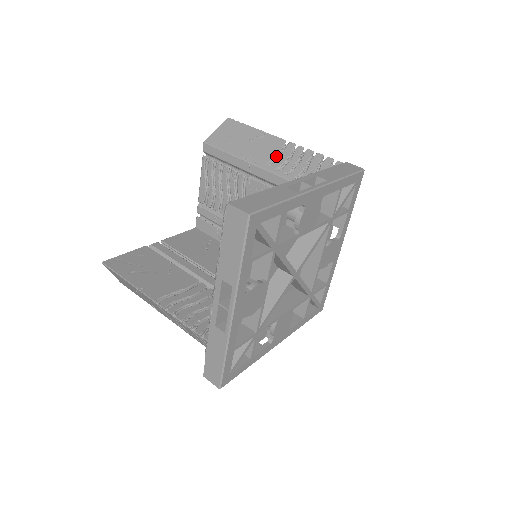
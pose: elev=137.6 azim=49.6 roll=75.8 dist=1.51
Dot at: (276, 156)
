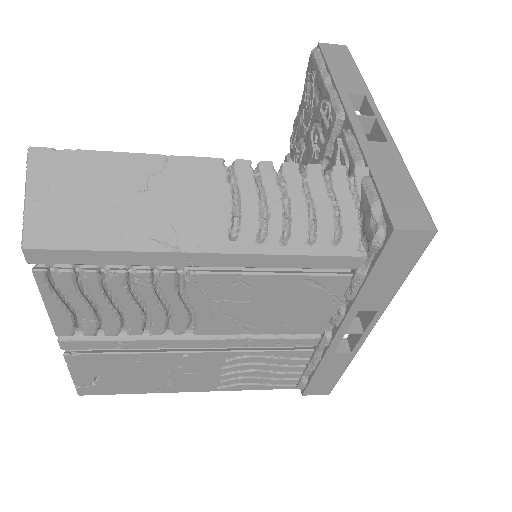
Dot at: occluded
